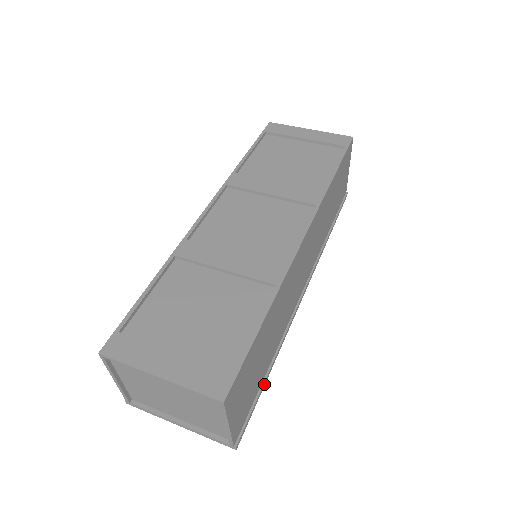
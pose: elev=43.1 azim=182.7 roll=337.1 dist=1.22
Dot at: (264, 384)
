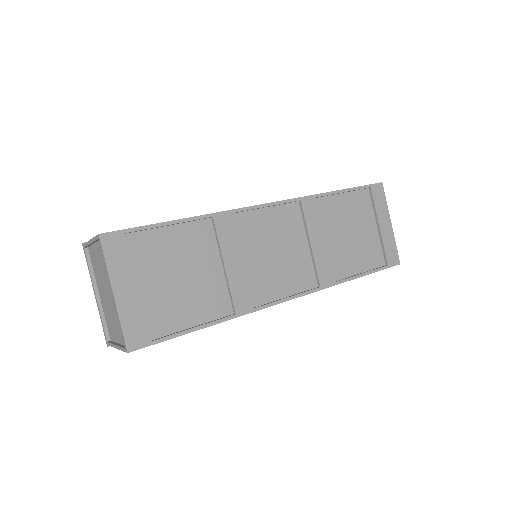
Dot at: occluded
